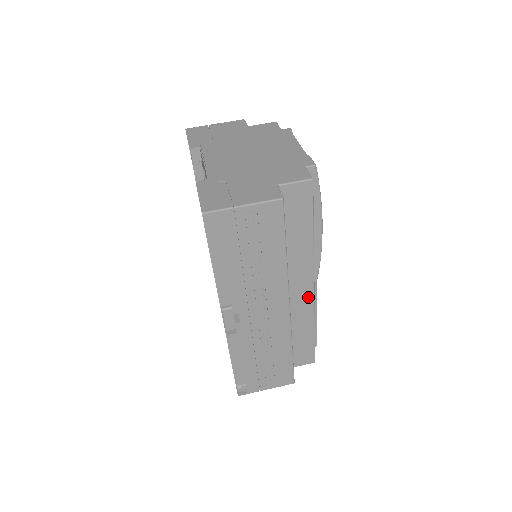
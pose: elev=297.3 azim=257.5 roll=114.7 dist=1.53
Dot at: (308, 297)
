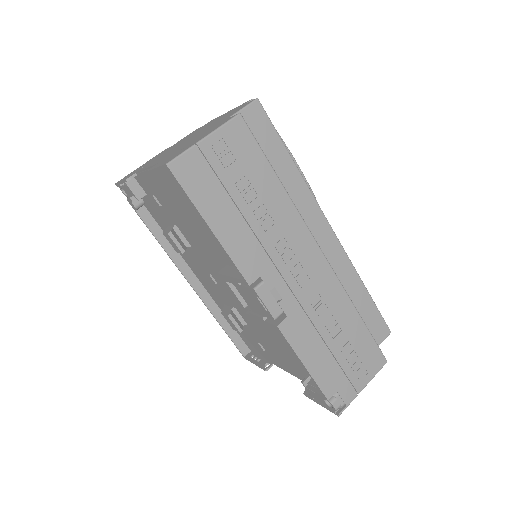
Dot at: (334, 245)
